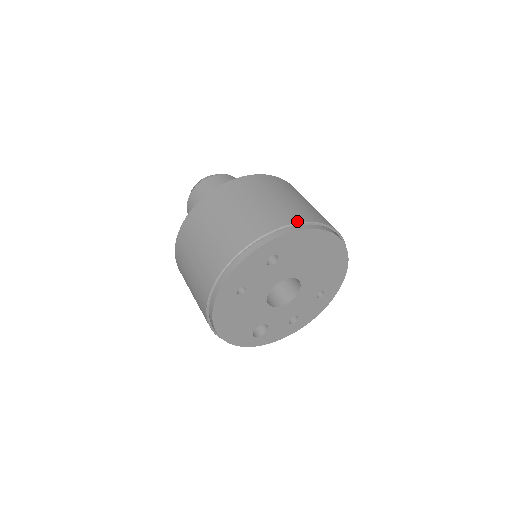
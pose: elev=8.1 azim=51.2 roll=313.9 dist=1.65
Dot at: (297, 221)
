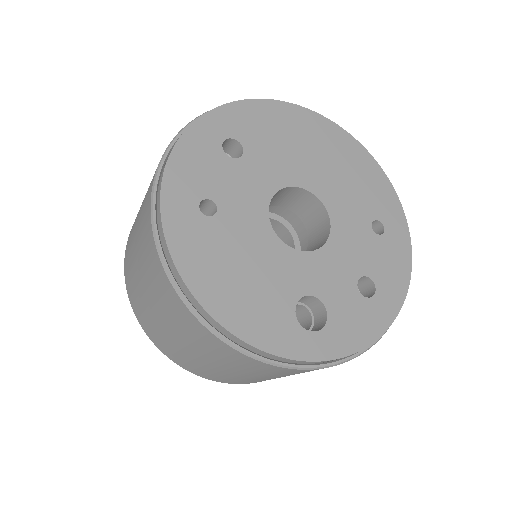
Dot at: occluded
